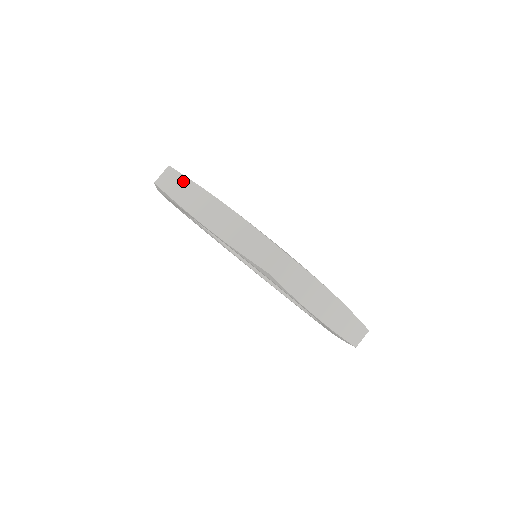
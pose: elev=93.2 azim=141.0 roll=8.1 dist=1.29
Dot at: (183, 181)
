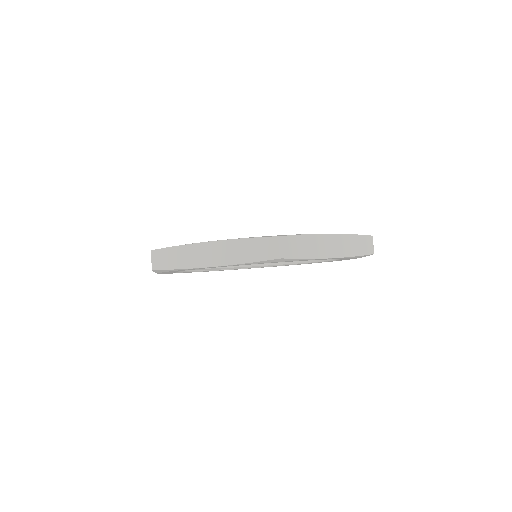
Dot at: occluded
